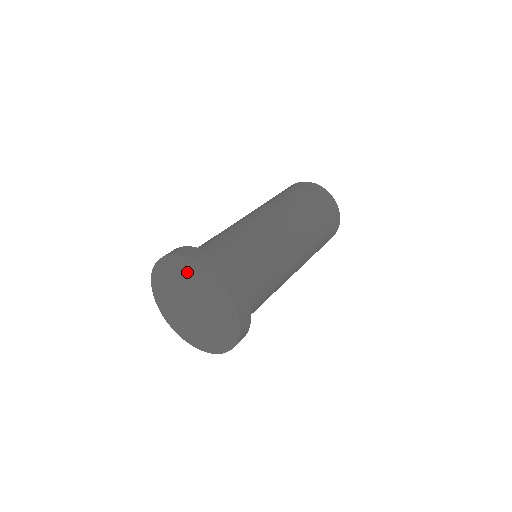
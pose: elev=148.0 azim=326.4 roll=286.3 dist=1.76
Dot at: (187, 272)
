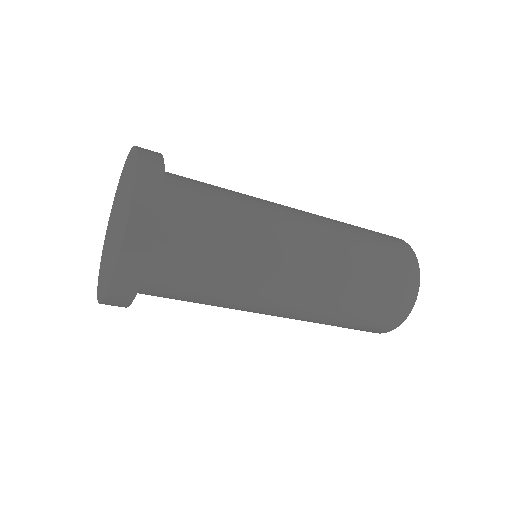
Dot at: (130, 172)
